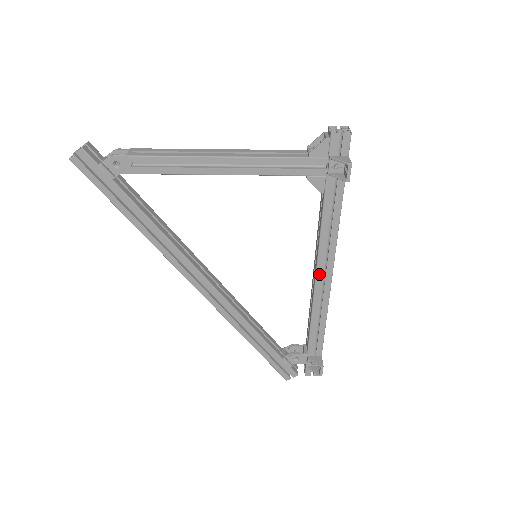
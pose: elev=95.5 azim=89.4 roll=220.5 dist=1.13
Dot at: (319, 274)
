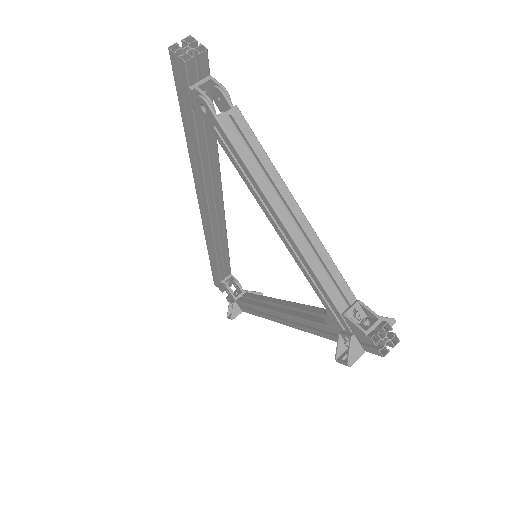
Dot at: (279, 315)
